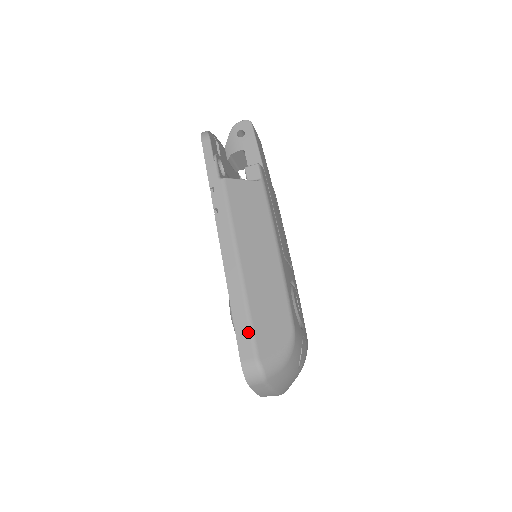
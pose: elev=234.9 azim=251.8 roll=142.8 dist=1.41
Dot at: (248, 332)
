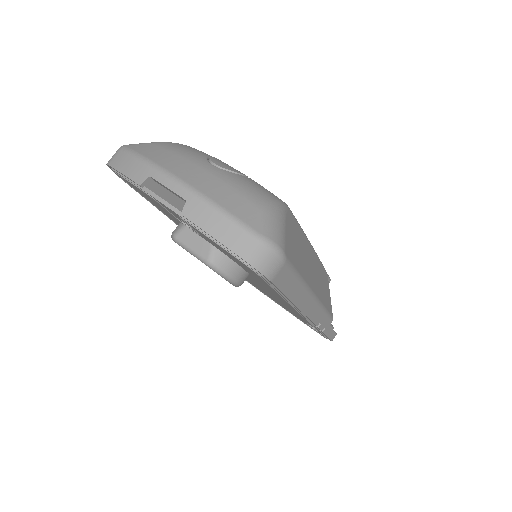
Dot at: occluded
